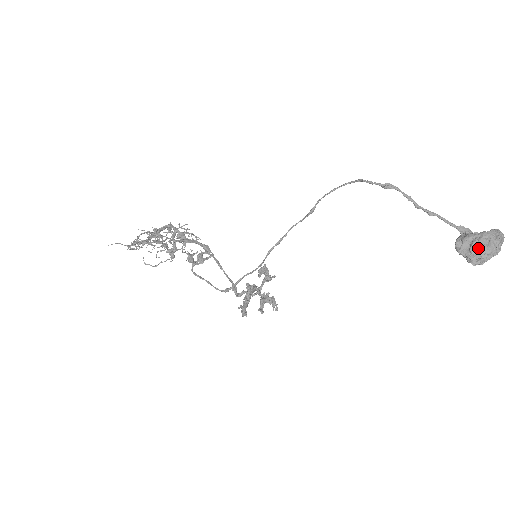
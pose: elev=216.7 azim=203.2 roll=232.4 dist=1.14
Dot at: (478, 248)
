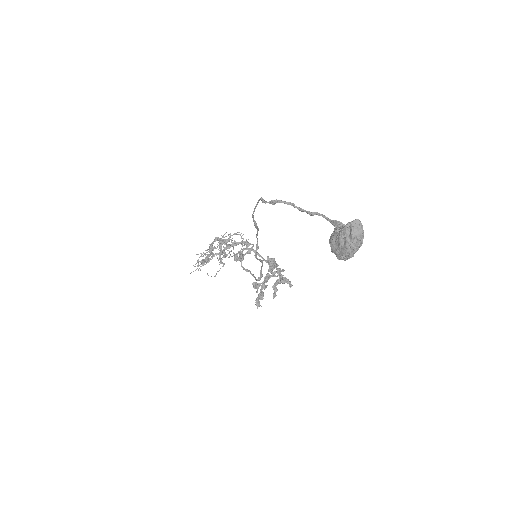
Dot at: (338, 248)
